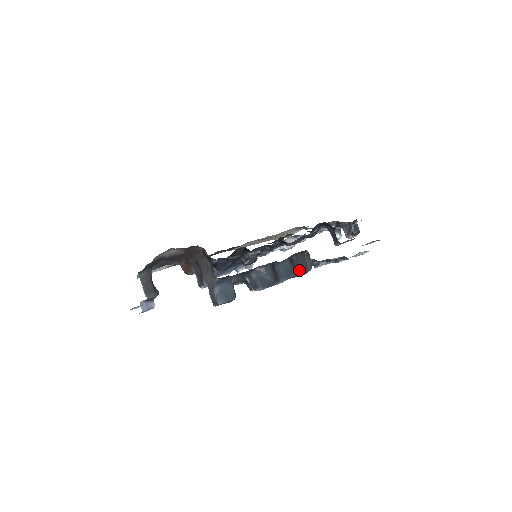
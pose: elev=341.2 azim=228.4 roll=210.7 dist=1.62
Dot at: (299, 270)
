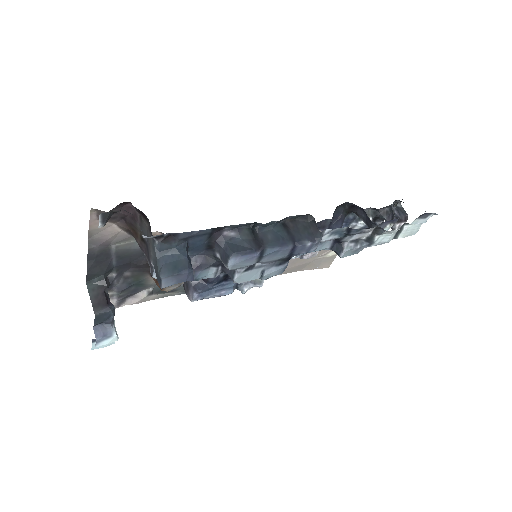
Dot at: (299, 238)
